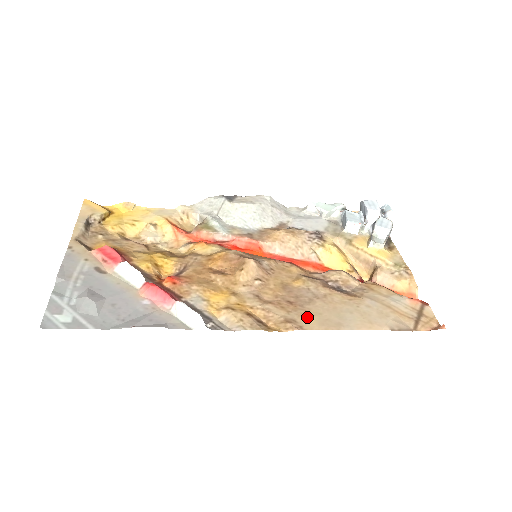
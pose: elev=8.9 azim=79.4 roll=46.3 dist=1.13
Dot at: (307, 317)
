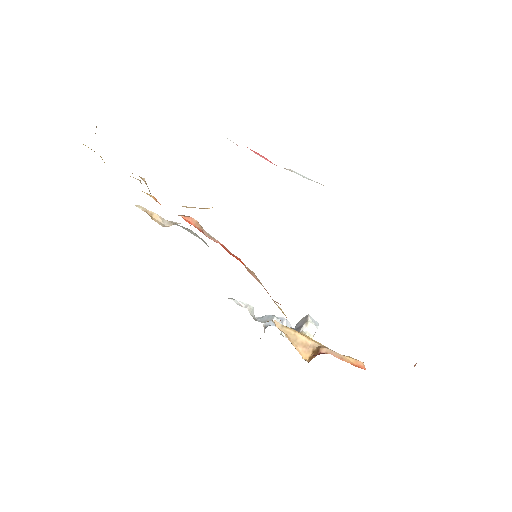
Dot at: occluded
